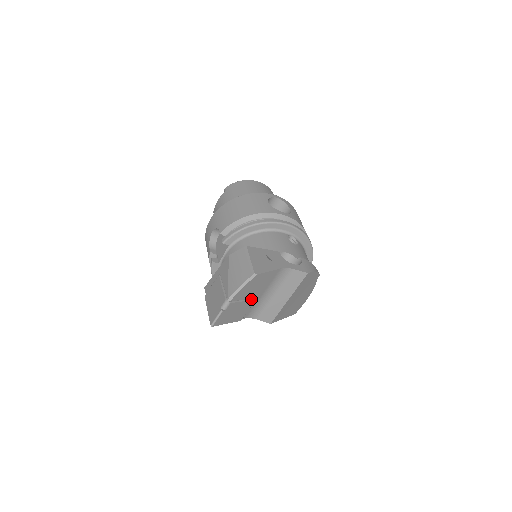
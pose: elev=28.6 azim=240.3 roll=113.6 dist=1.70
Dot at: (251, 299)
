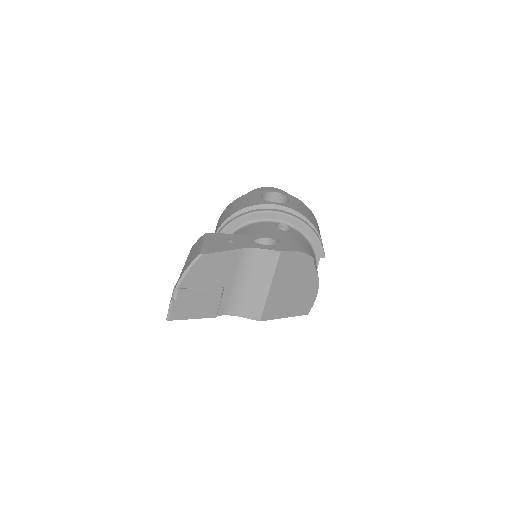
Dot at: (215, 288)
